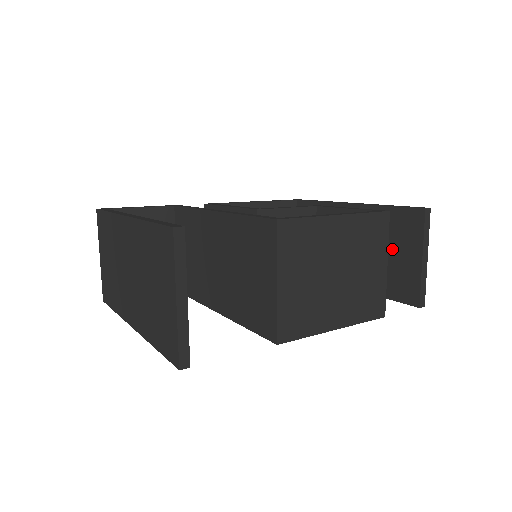
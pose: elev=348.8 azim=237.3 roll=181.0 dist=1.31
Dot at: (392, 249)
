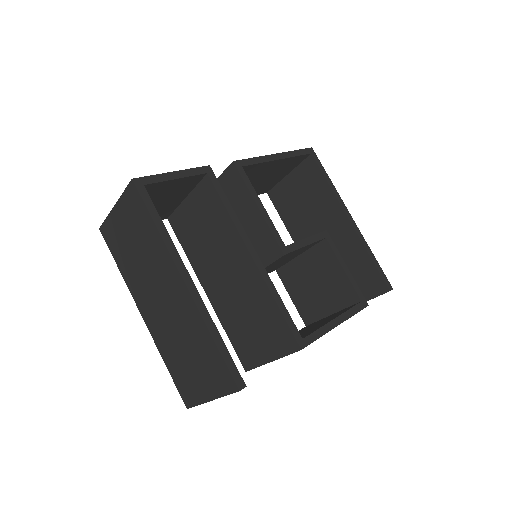
Dot at: occluded
